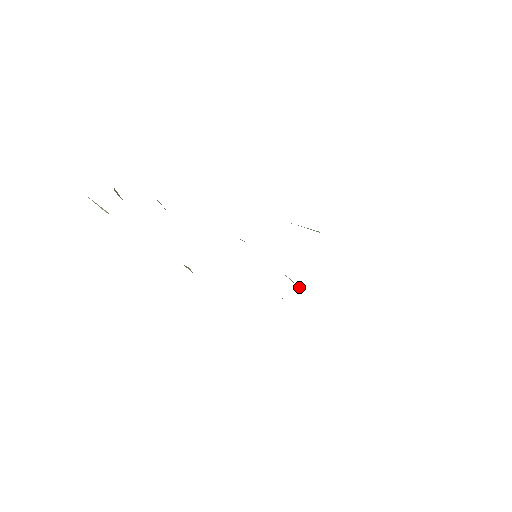
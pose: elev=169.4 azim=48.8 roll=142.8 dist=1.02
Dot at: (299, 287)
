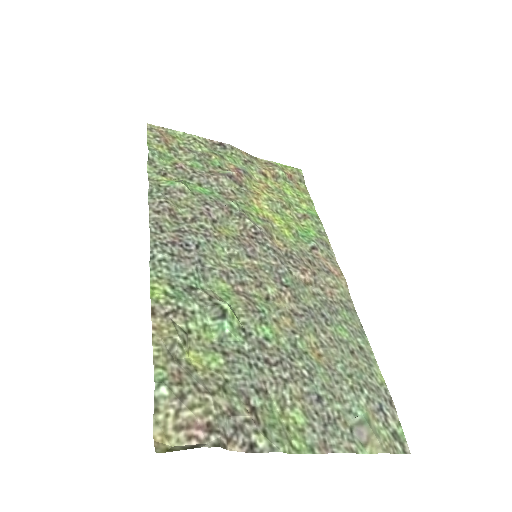
Dot at: (309, 284)
